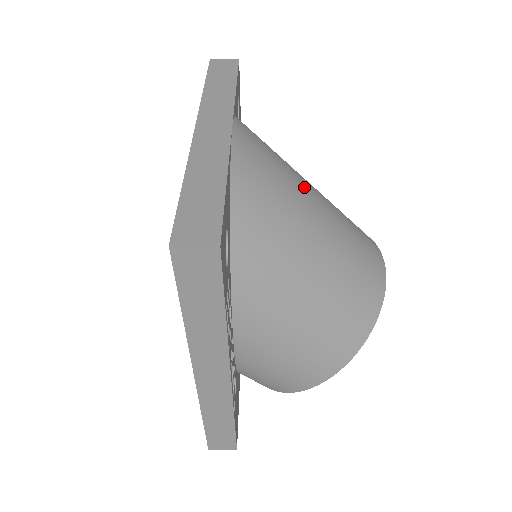
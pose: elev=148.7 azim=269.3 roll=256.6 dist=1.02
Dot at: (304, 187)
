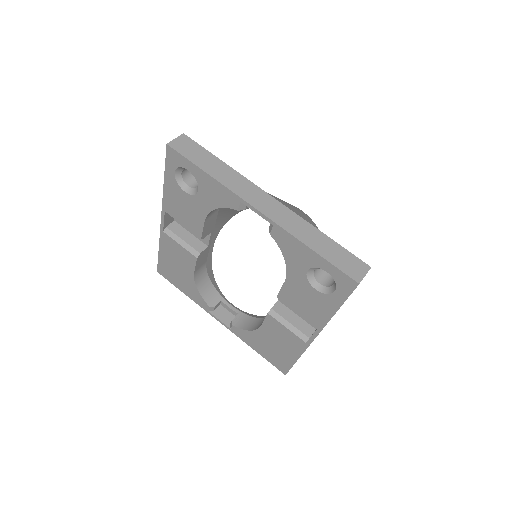
Dot at: occluded
